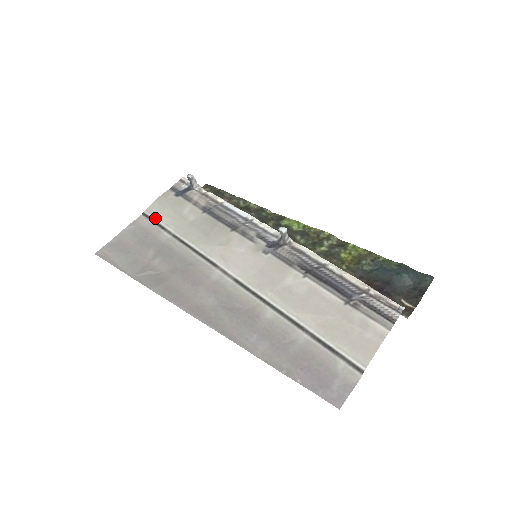
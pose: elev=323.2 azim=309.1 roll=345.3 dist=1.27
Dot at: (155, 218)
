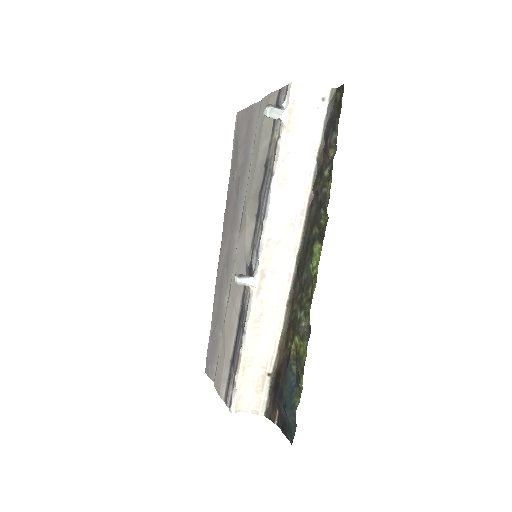
Dot at: (257, 122)
